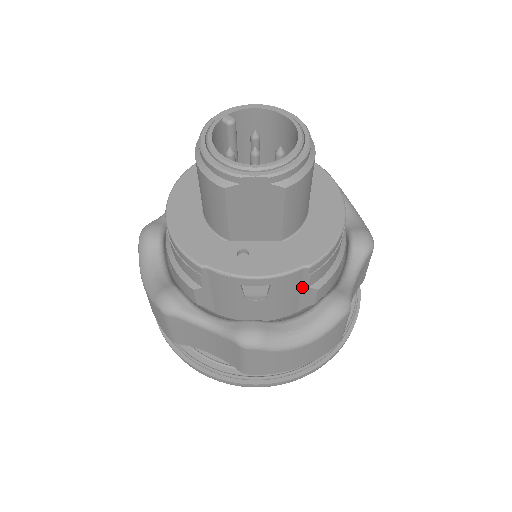
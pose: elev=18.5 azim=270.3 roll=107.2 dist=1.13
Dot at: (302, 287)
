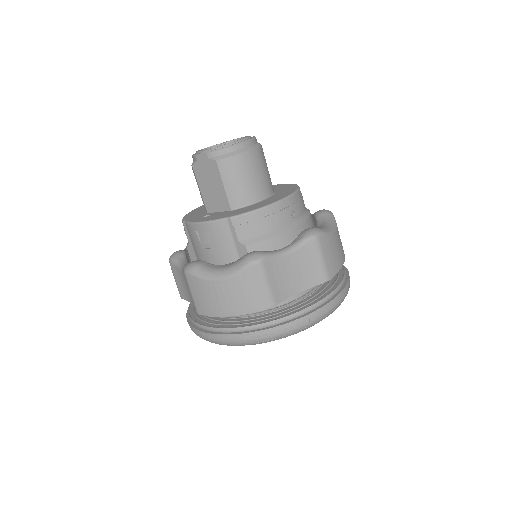
Dot at: (235, 242)
